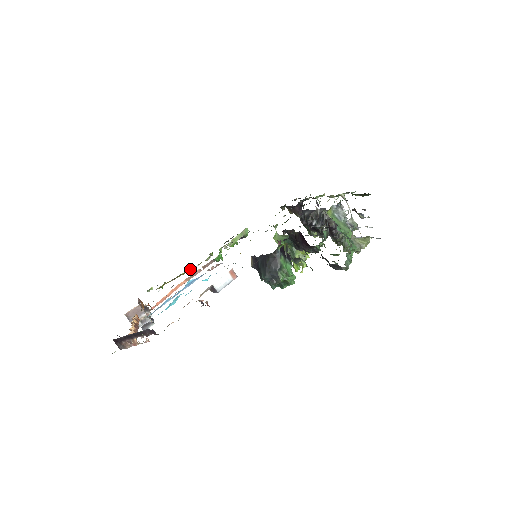
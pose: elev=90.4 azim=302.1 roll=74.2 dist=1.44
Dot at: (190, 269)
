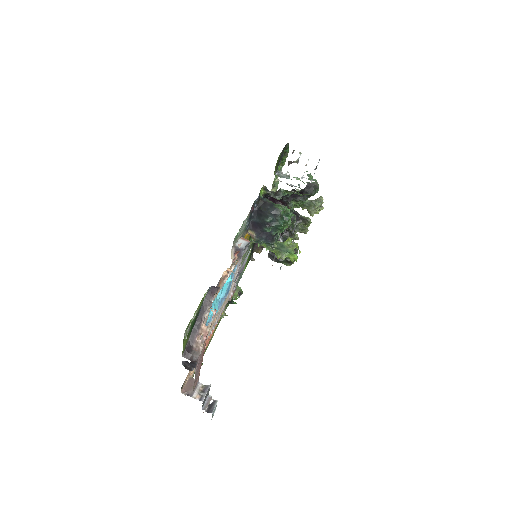
Dot at: occluded
